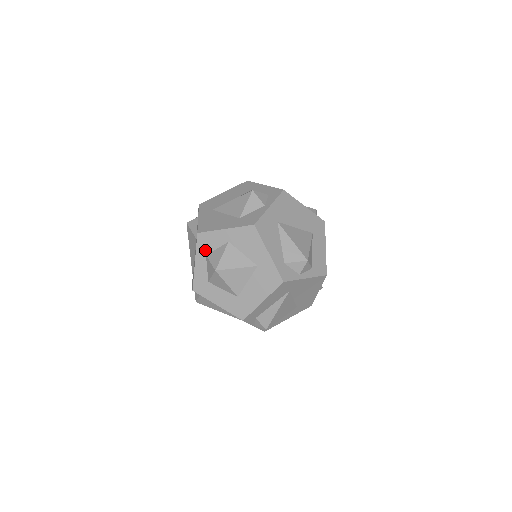
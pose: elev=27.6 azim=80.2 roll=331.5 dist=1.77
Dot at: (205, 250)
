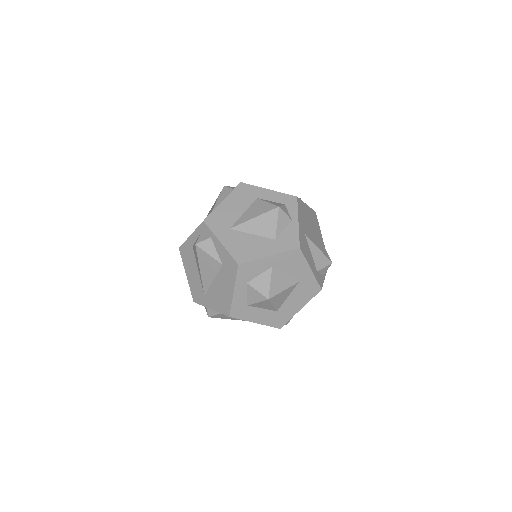
Dot at: (246, 279)
